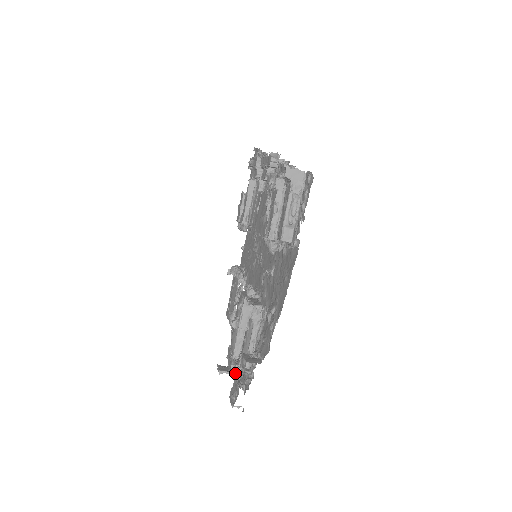
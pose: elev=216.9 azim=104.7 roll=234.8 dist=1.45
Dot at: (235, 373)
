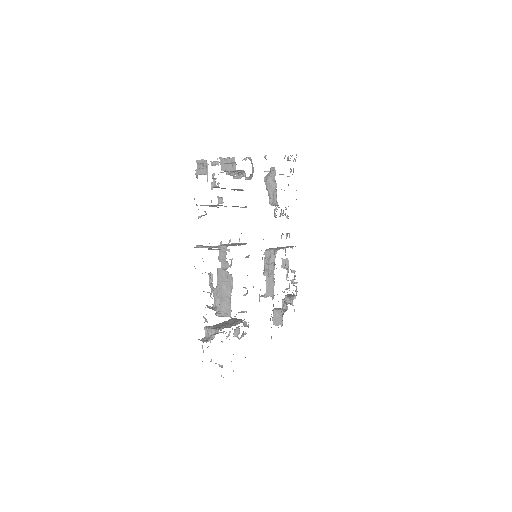
Dot at: (292, 272)
